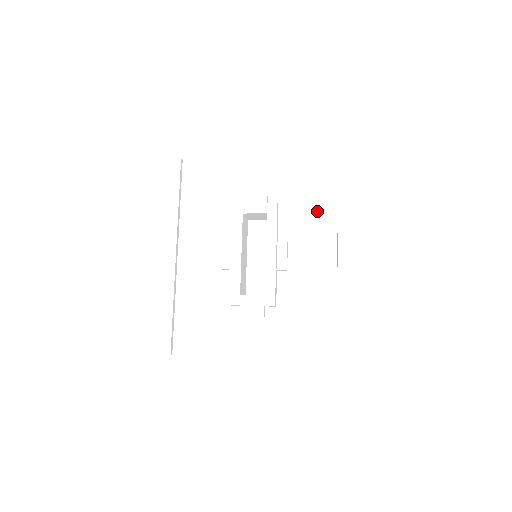
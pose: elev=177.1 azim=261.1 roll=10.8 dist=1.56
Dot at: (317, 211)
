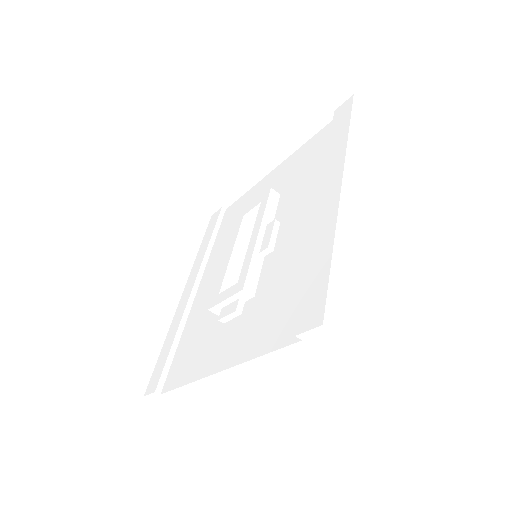
Dot at: (312, 175)
